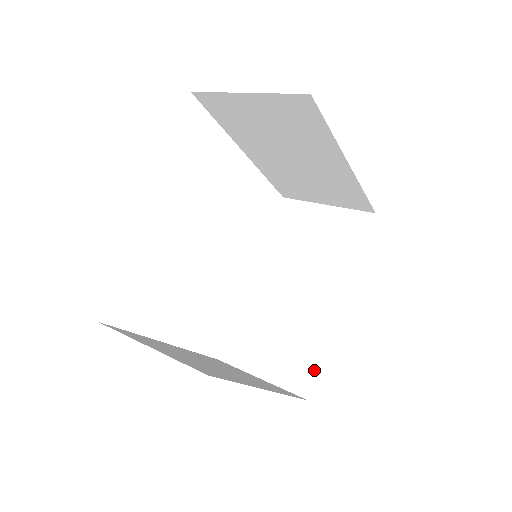
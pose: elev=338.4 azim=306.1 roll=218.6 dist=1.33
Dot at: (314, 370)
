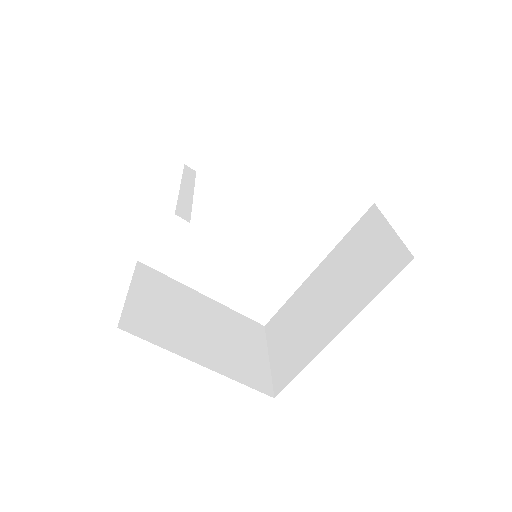
Dot at: (291, 377)
